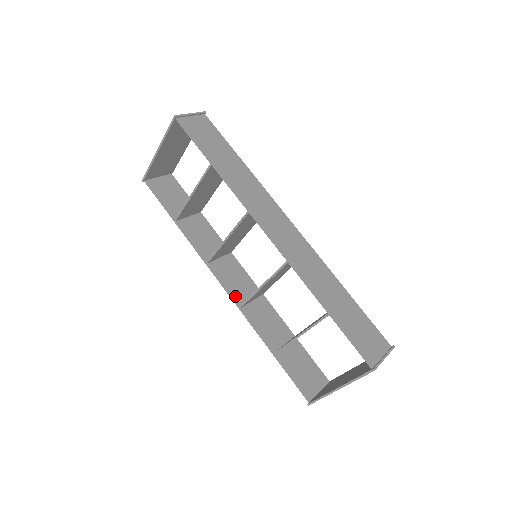
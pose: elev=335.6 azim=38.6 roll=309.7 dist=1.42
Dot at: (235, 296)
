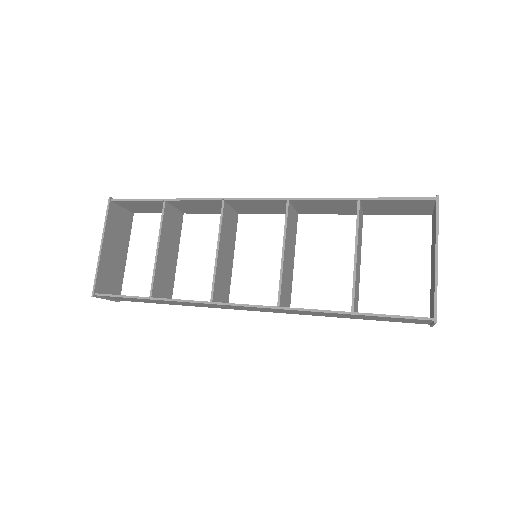
Dot at: (264, 306)
